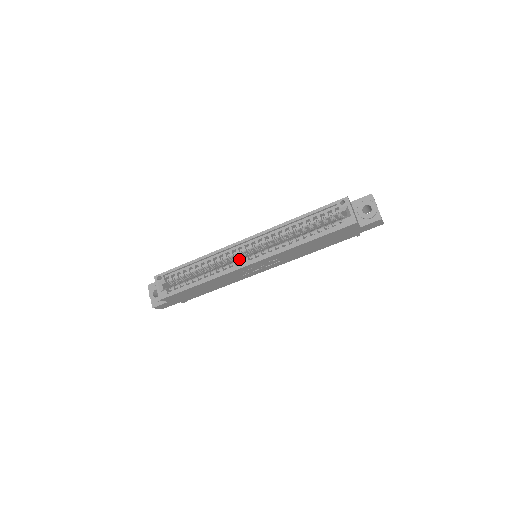
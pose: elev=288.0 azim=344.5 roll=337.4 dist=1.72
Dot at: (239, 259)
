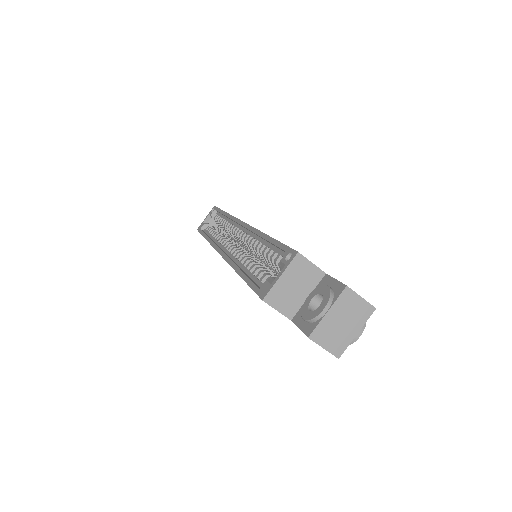
Dot at: occluded
